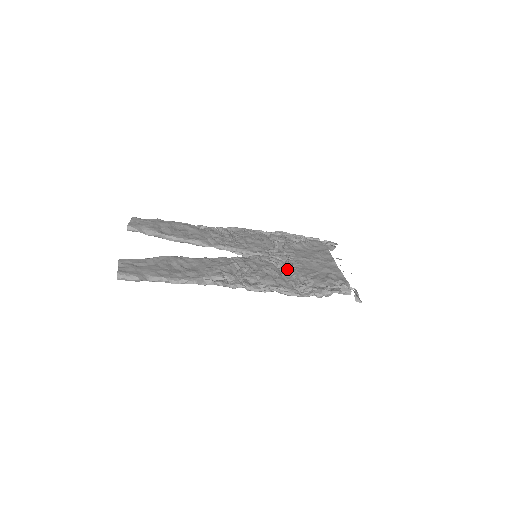
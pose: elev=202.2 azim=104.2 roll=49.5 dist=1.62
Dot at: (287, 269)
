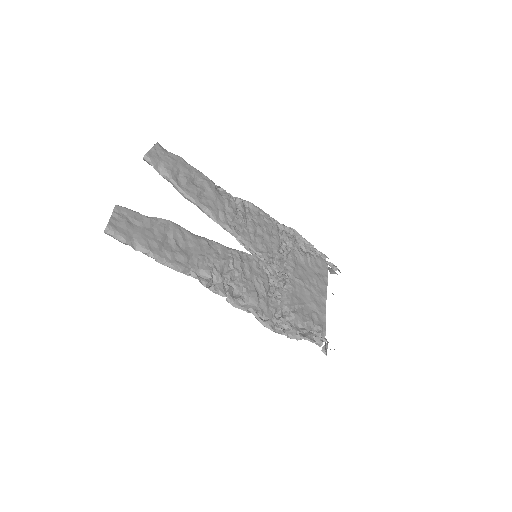
Dot at: (277, 289)
